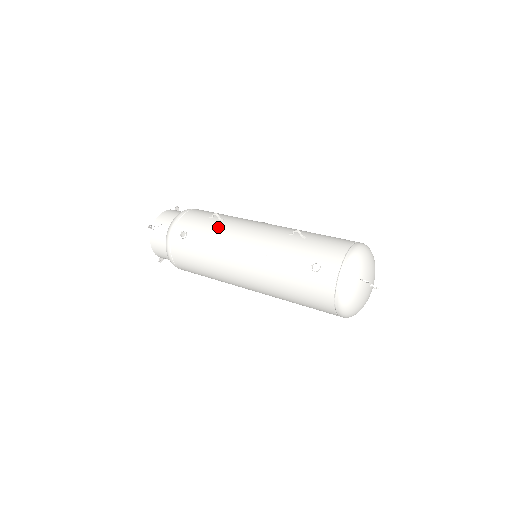
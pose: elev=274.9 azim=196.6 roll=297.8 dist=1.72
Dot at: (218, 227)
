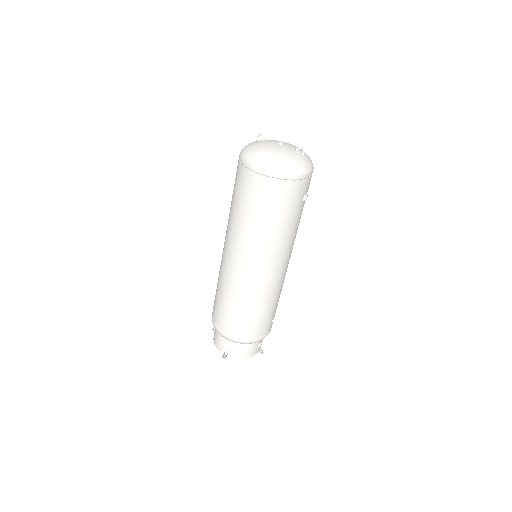
Dot at: occluded
